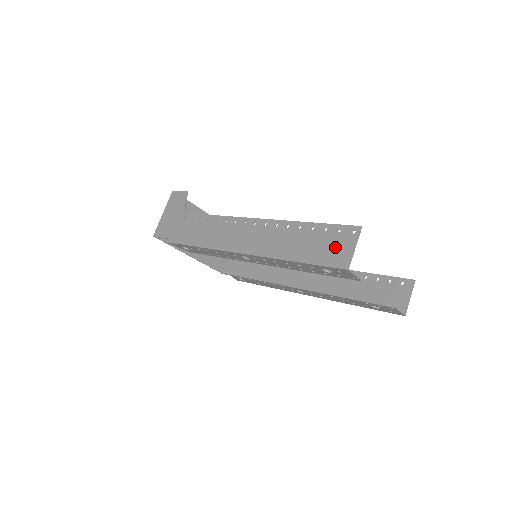
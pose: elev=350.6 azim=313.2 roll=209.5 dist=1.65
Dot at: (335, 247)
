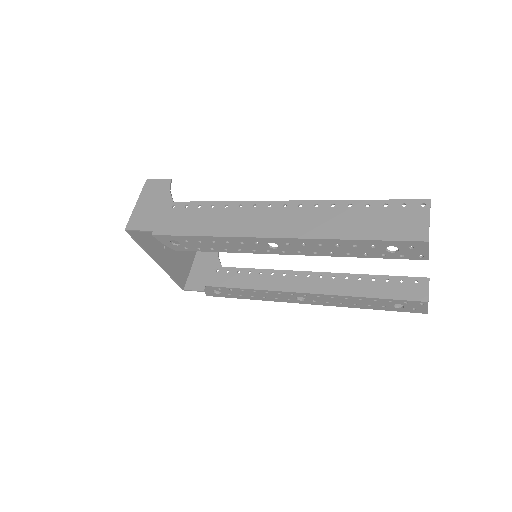
Dot at: (405, 221)
